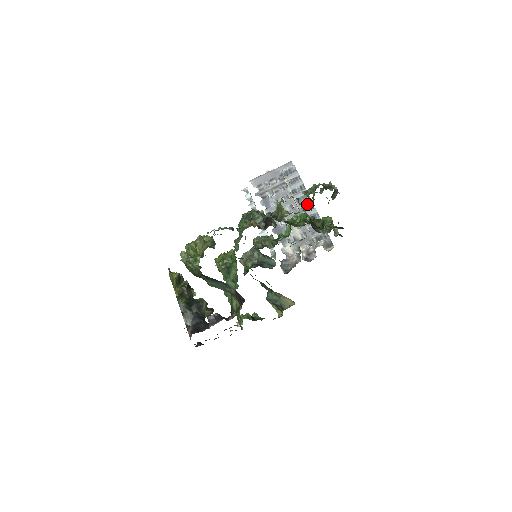
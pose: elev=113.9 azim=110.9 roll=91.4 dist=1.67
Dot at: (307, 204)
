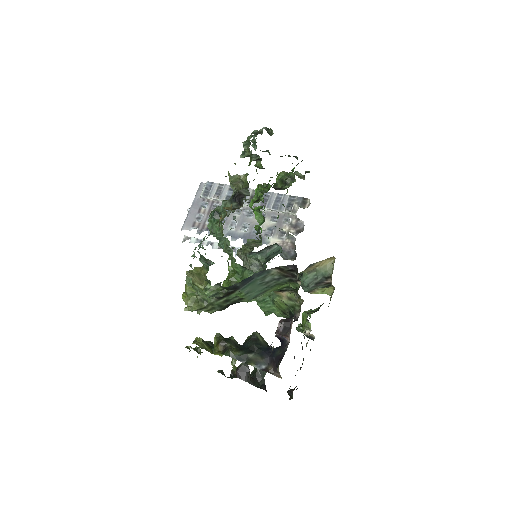
Dot at: (250, 195)
